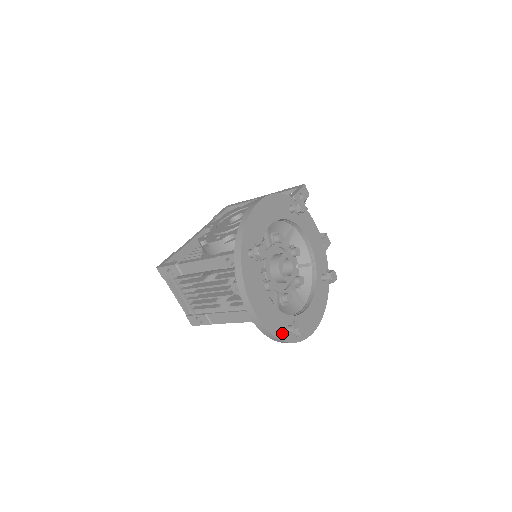
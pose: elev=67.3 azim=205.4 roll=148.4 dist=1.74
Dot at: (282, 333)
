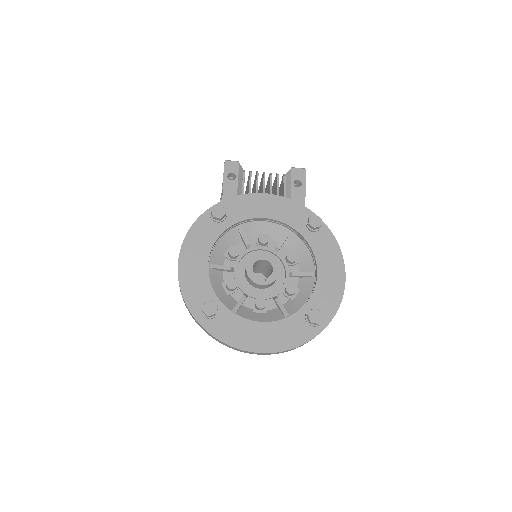
Dot at: (306, 333)
